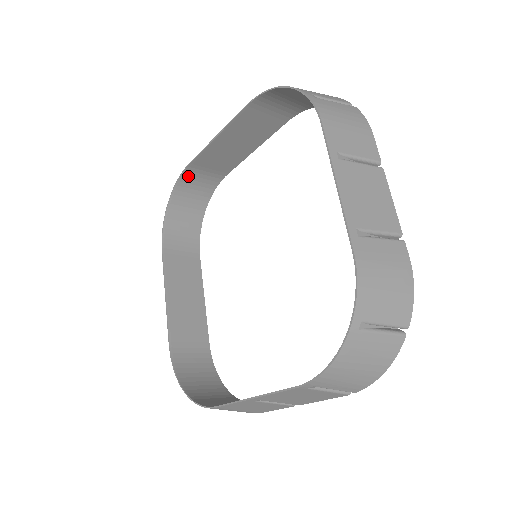
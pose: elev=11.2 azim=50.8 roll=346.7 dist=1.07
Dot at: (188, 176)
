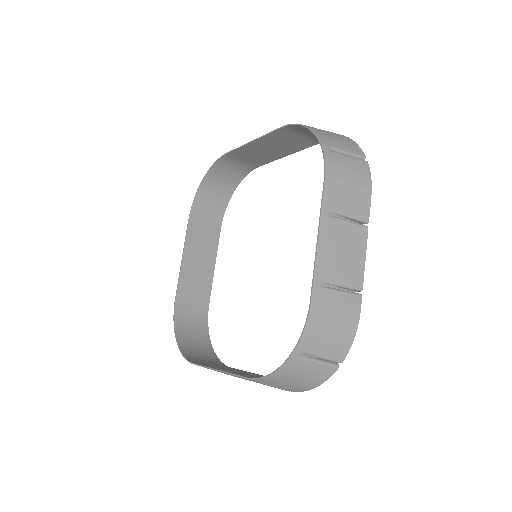
Dot at: (224, 161)
